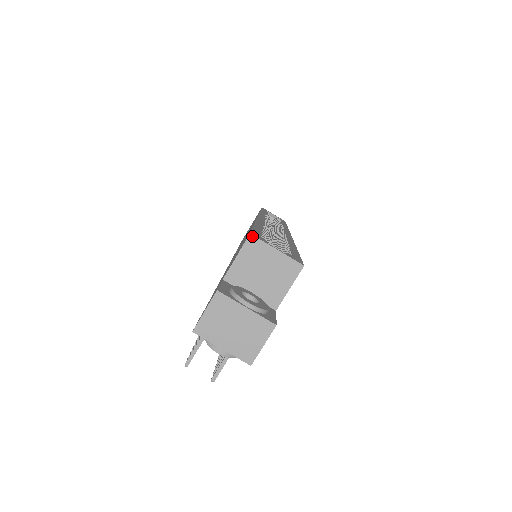
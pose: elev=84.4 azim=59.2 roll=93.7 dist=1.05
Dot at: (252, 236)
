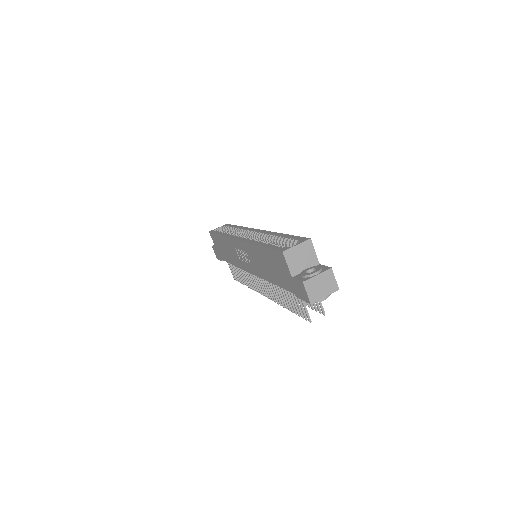
Dot at: (284, 252)
